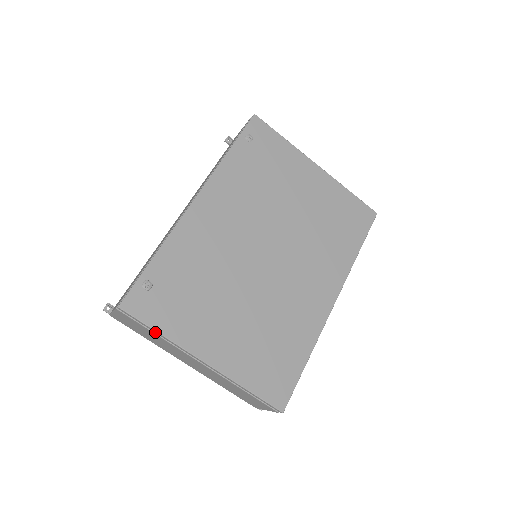
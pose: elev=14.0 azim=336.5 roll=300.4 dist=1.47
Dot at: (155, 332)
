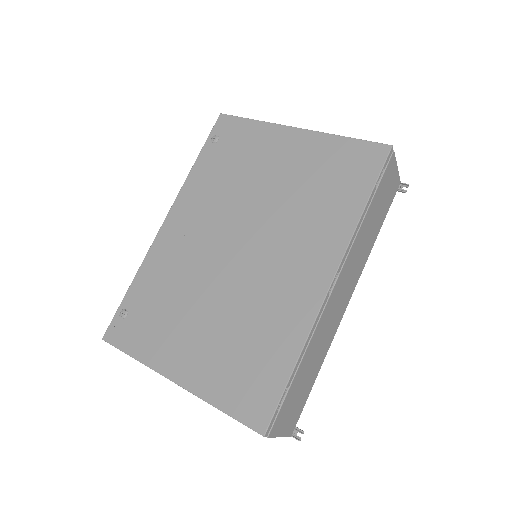
Dot at: (134, 357)
